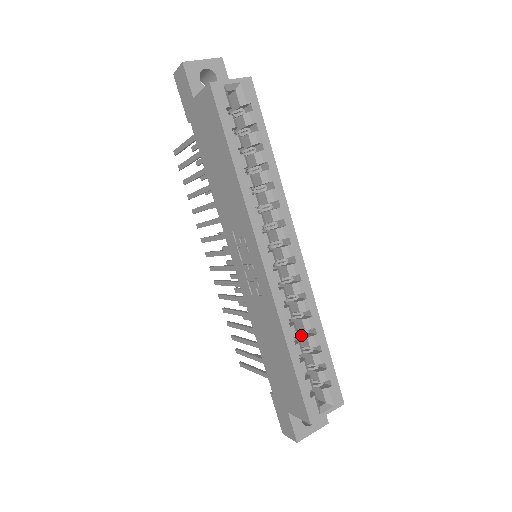
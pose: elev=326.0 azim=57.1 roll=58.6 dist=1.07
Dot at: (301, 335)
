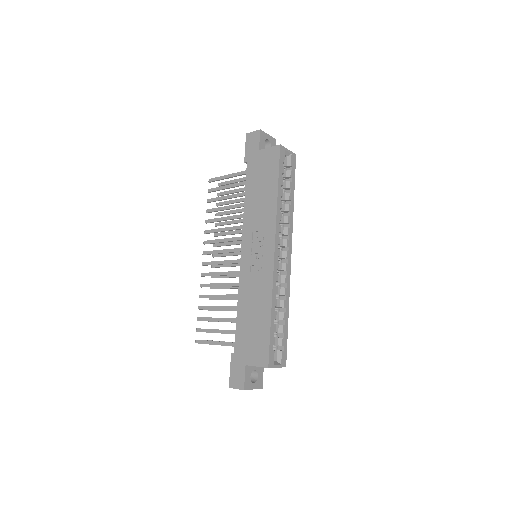
Dot at: occluded
